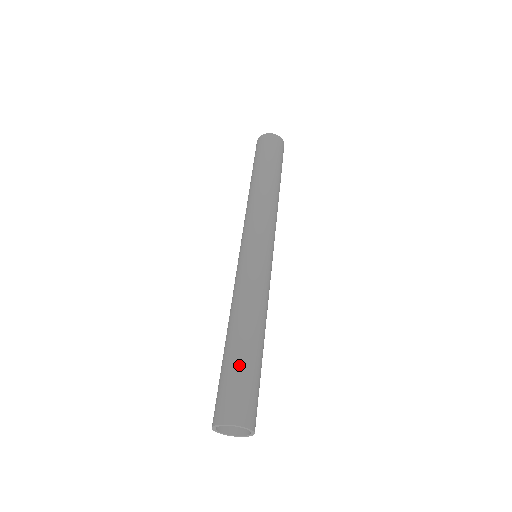
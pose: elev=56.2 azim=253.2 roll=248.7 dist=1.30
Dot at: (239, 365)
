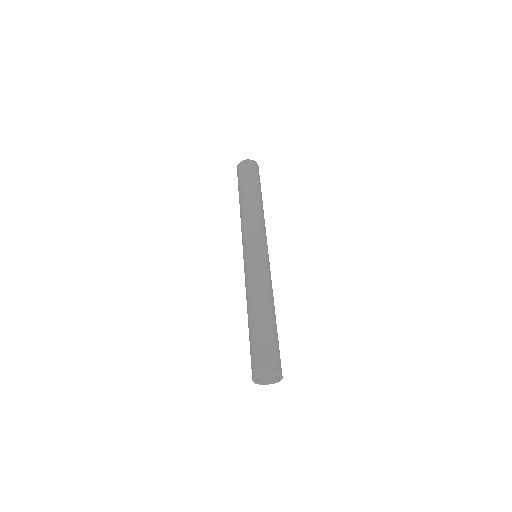
Dot at: (267, 334)
